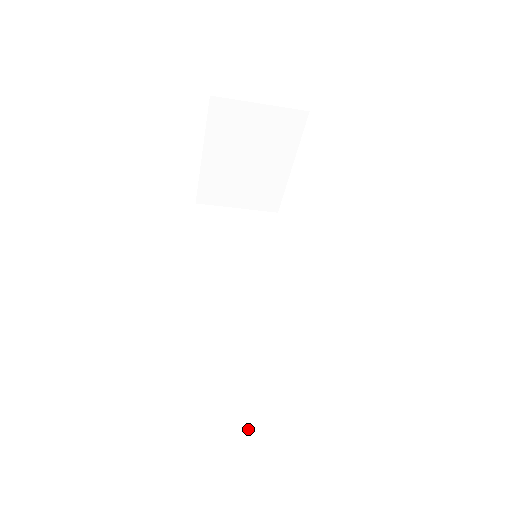
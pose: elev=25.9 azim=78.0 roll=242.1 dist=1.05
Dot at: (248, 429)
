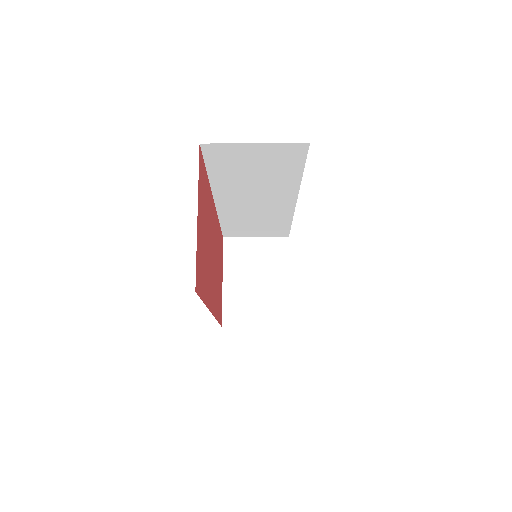
Dot at: occluded
